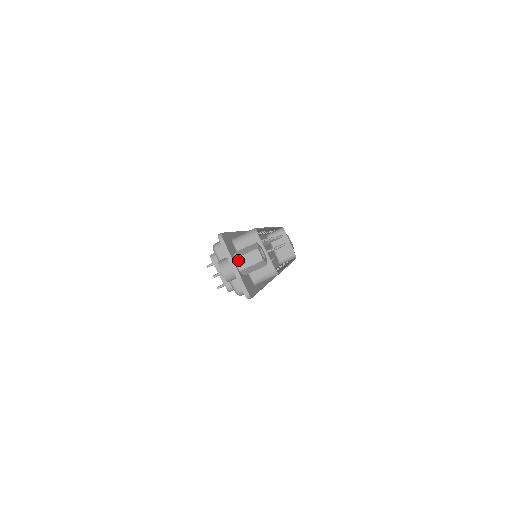
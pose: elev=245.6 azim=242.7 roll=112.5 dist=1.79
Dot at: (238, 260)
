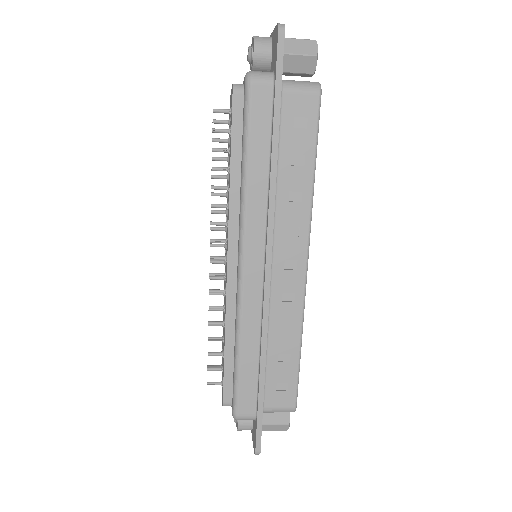
Dot at: occluded
